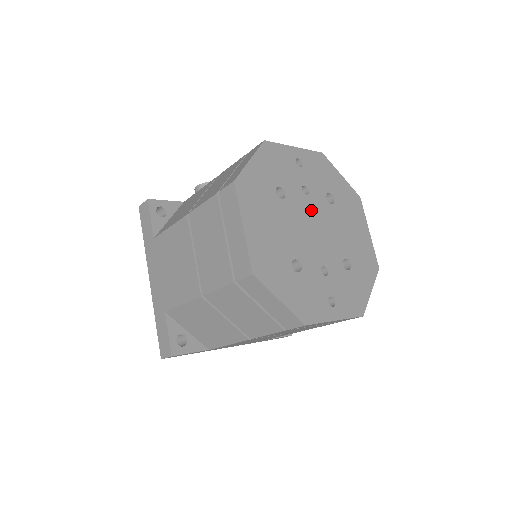
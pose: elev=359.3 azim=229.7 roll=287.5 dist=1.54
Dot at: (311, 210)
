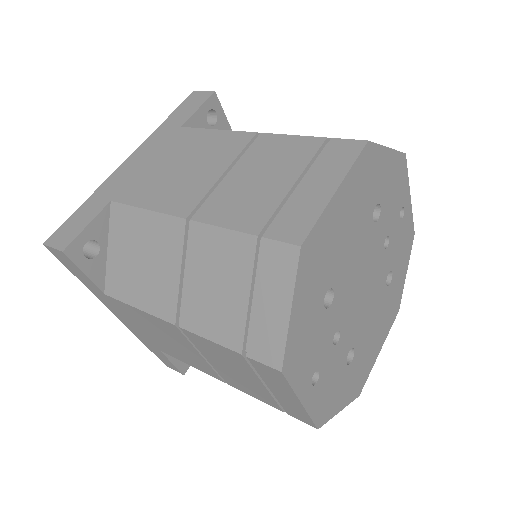
Dot at: (375, 265)
